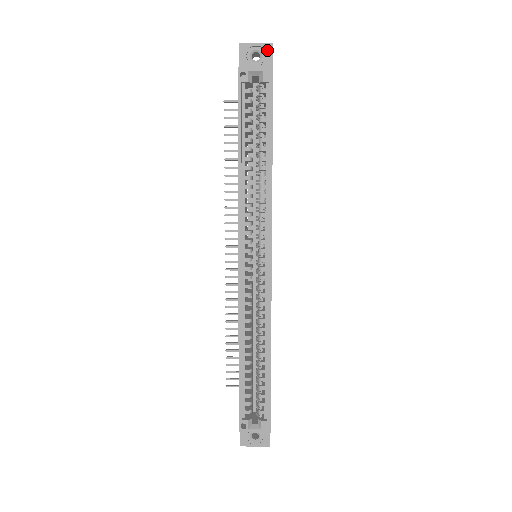
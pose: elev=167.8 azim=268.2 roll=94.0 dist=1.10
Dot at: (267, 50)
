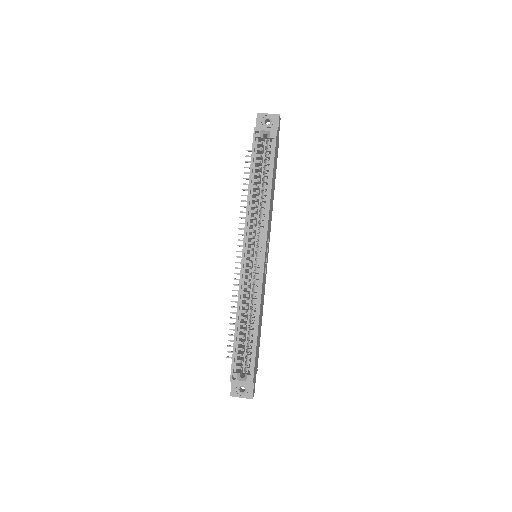
Dot at: (275, 118)
